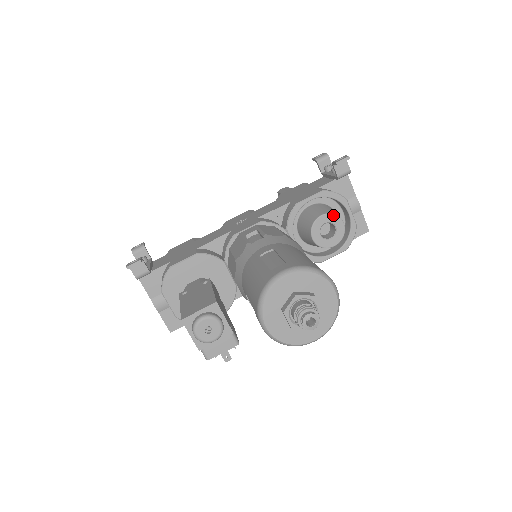
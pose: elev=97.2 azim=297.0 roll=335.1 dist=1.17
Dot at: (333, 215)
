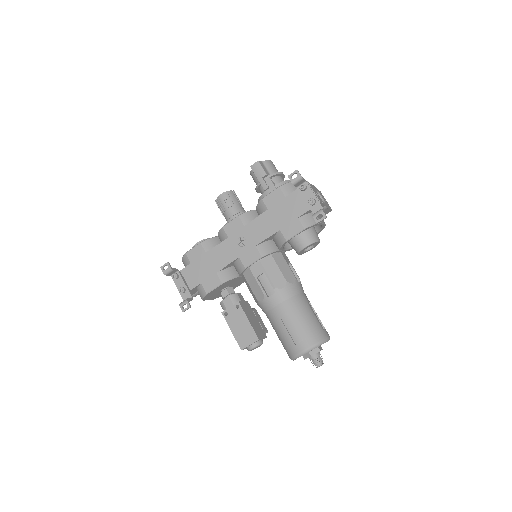
Dot at: (313, 243)
